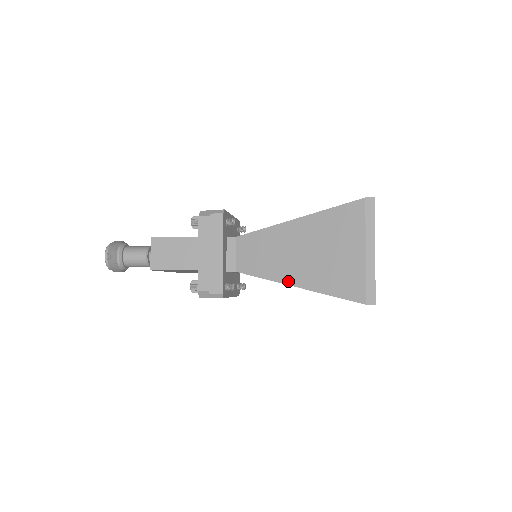
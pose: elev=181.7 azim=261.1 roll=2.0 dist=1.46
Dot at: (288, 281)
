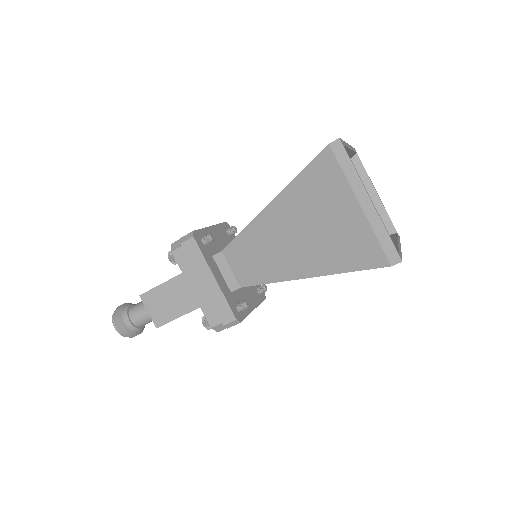
Dot at: (295, 275)
